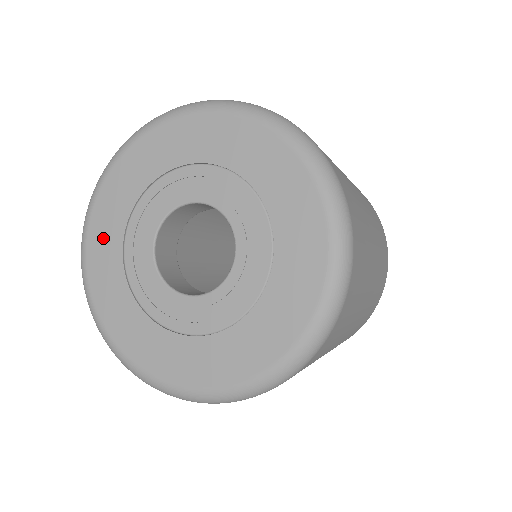
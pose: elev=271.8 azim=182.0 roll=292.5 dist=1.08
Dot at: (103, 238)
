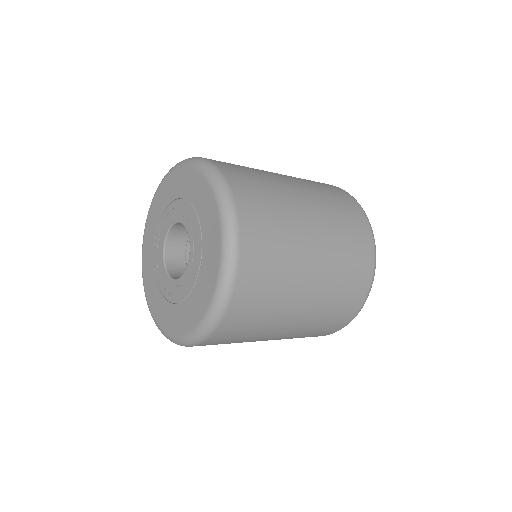
Dot at: (167, 189)
